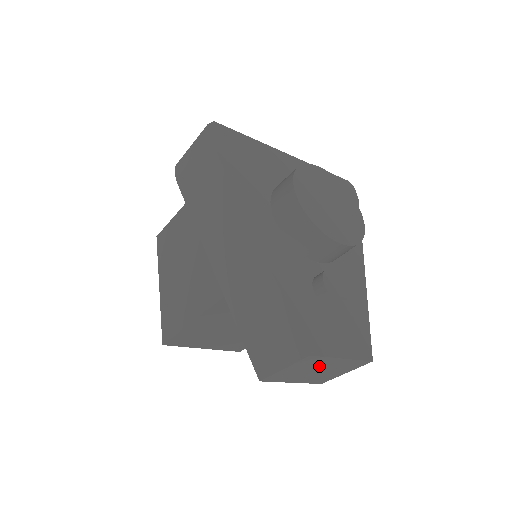
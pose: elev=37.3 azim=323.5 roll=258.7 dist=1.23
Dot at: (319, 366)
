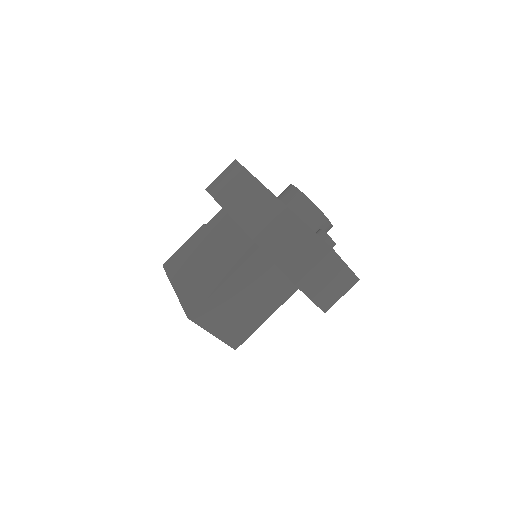
Dot at: (332, 273)
